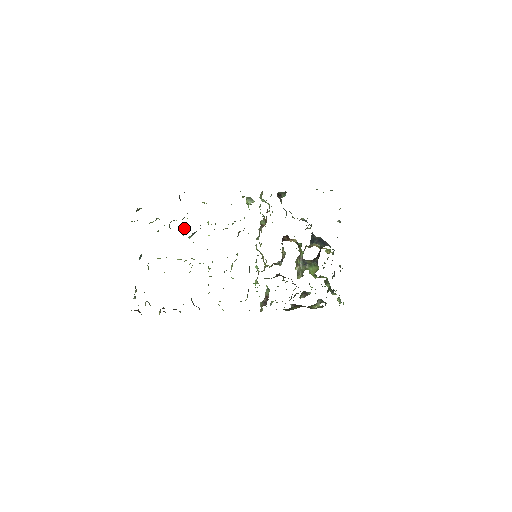
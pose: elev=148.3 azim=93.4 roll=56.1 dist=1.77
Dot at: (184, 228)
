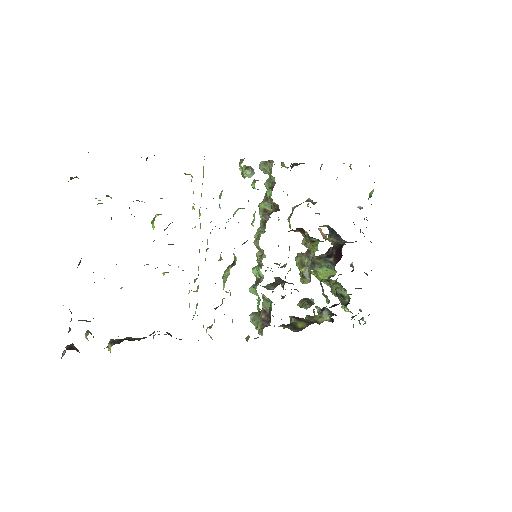
Dot at: (155, 215)
